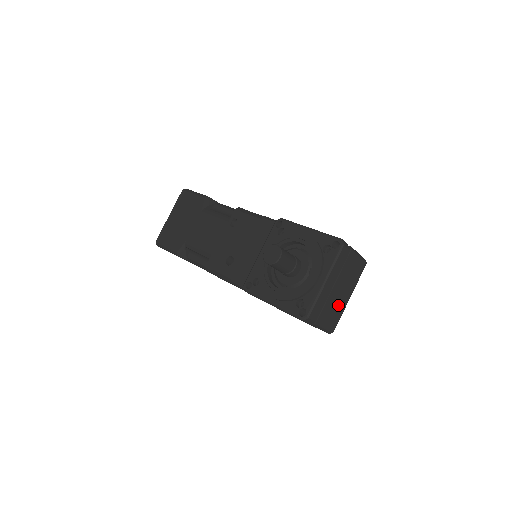
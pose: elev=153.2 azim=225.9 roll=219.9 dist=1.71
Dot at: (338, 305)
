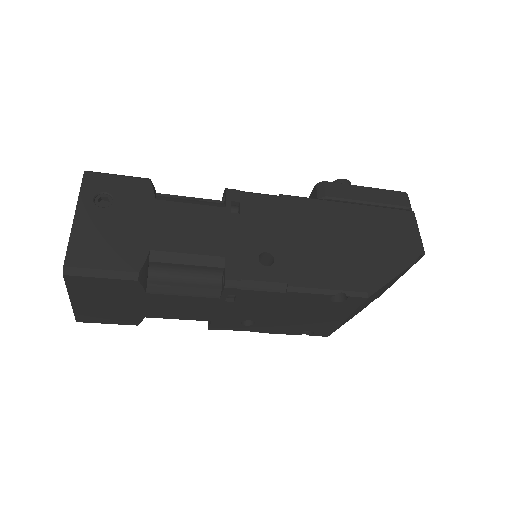
Dot at: occluded
